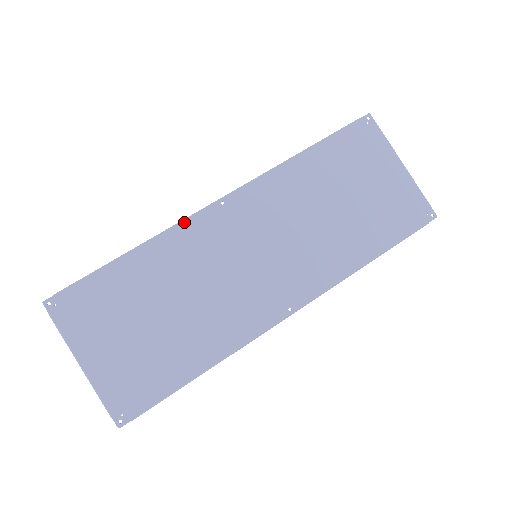
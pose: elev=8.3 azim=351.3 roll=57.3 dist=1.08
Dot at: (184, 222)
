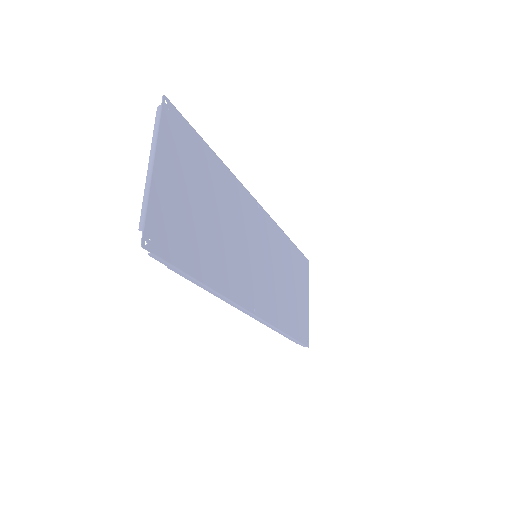
Dot at: (243, 186)
